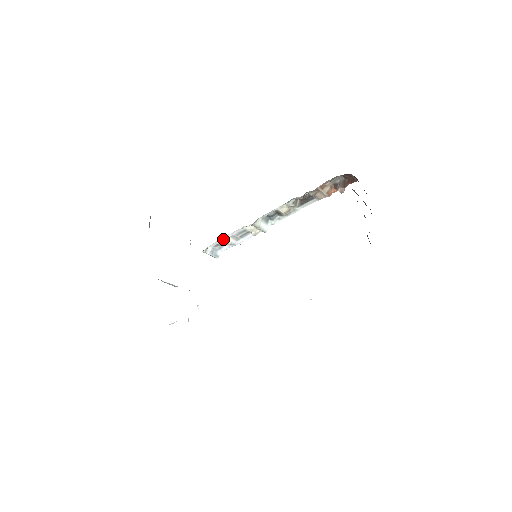
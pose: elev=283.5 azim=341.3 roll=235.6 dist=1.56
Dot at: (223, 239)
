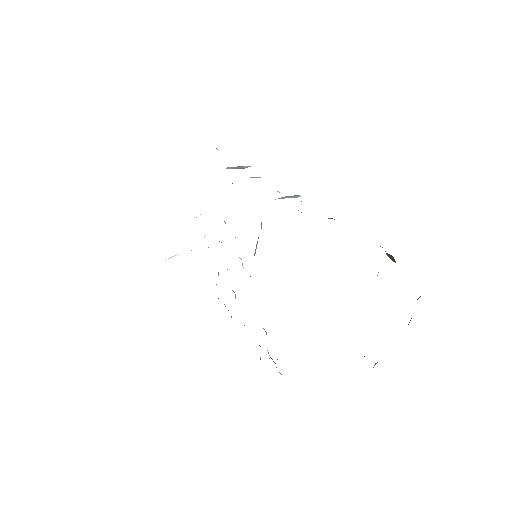
Dot at: occluded
